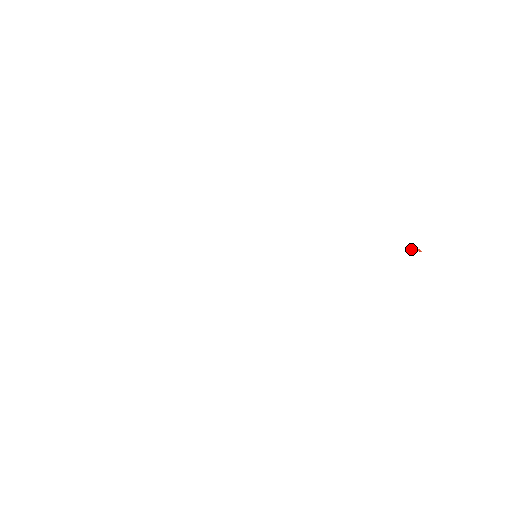
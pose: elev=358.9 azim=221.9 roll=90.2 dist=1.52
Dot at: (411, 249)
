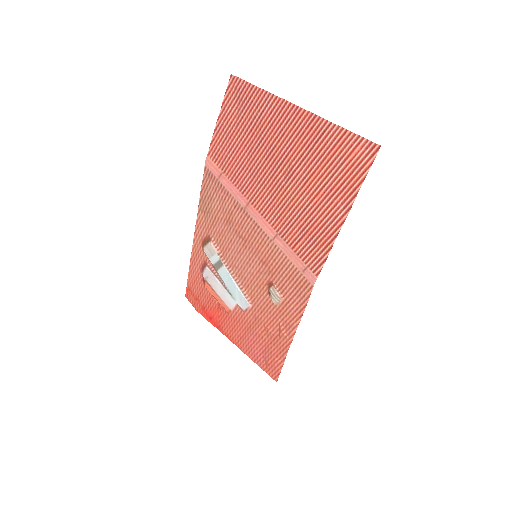
Dot at: occluded
